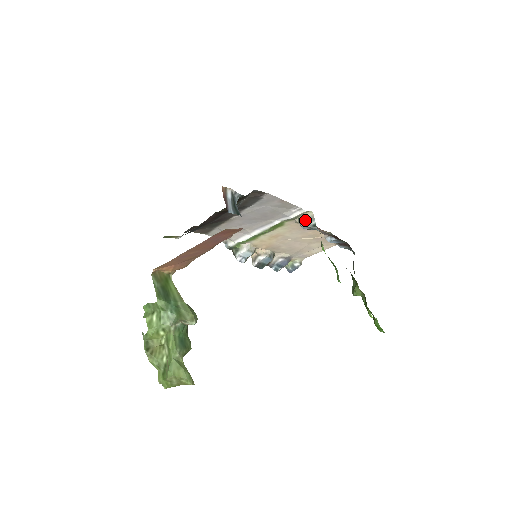
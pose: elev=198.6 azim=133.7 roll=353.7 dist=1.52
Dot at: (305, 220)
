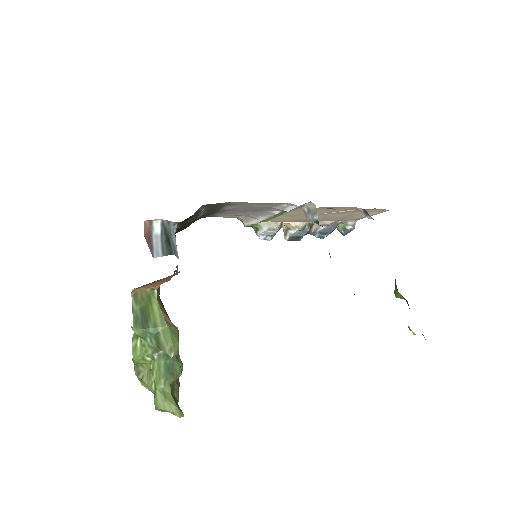
Dot at: (308, 211)
